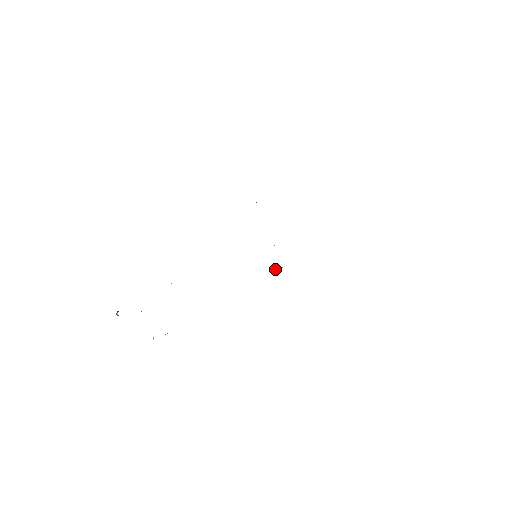
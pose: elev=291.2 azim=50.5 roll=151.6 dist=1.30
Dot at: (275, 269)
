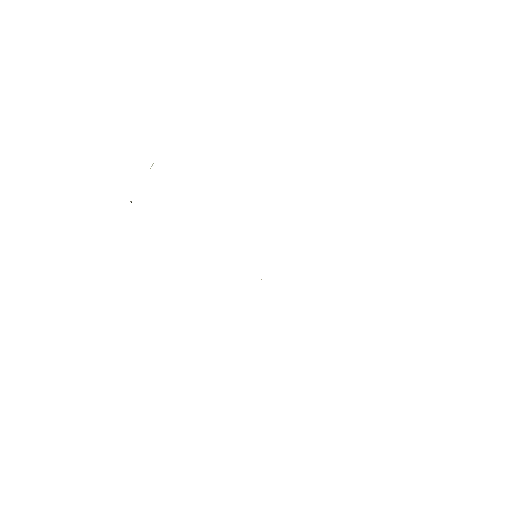
Dot at: occluded
